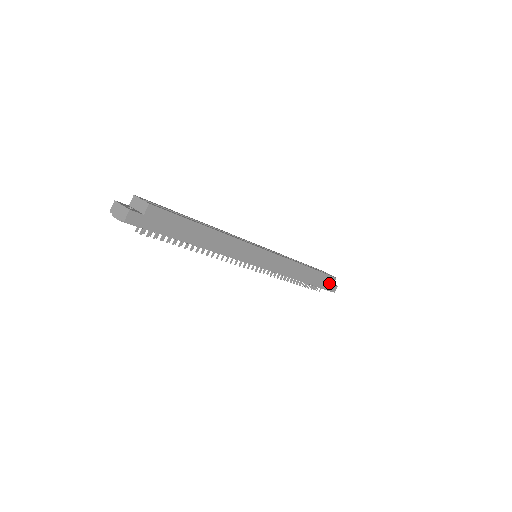
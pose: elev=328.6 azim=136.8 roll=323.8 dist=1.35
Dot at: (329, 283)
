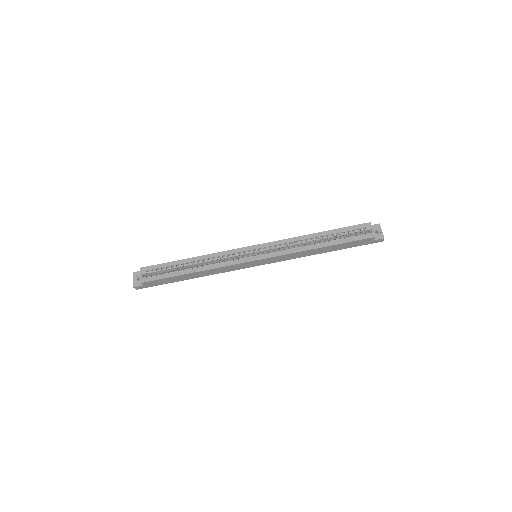
Dot at: (366, 241)
